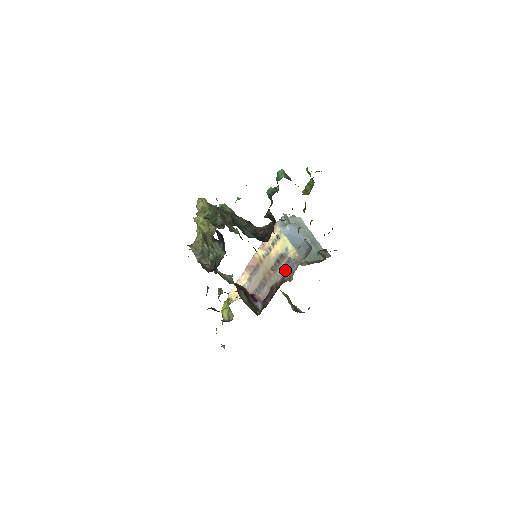
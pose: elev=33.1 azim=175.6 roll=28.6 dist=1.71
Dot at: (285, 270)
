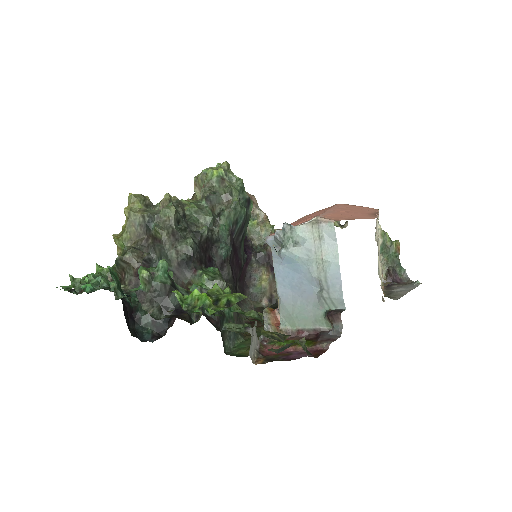
Dot at: occluded
